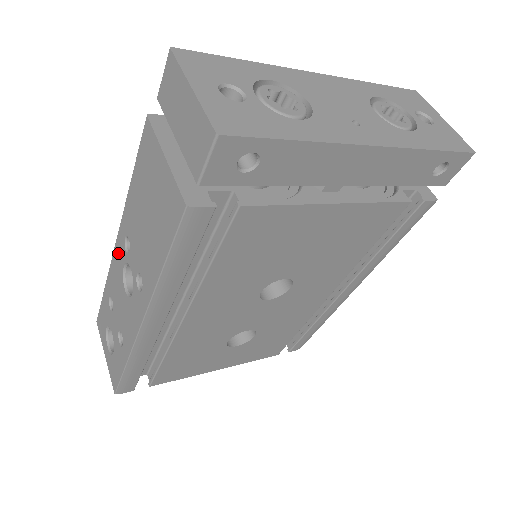
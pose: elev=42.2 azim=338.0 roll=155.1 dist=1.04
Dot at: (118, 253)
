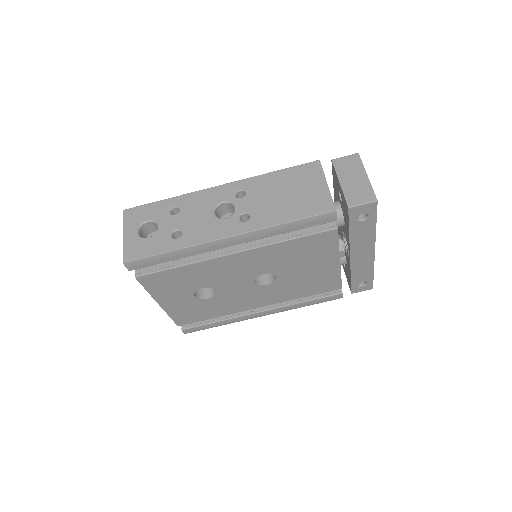
Dot at: (220, 192)
